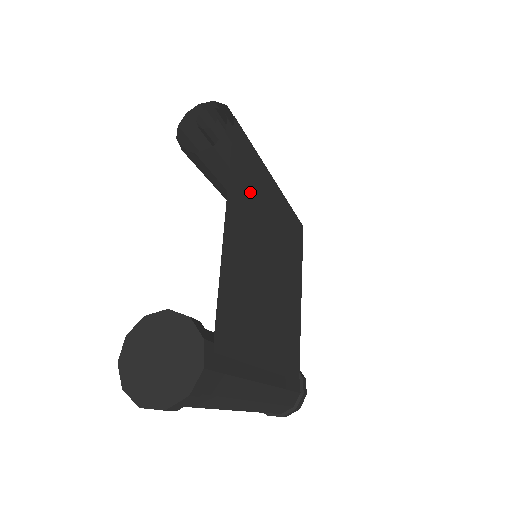
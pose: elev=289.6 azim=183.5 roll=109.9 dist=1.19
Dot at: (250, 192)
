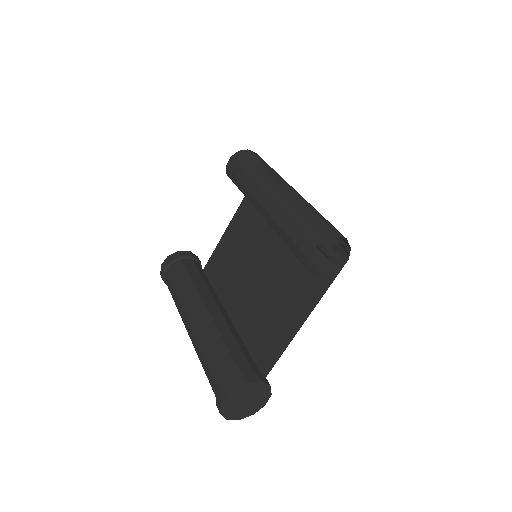
Dot at: (305, 269)
